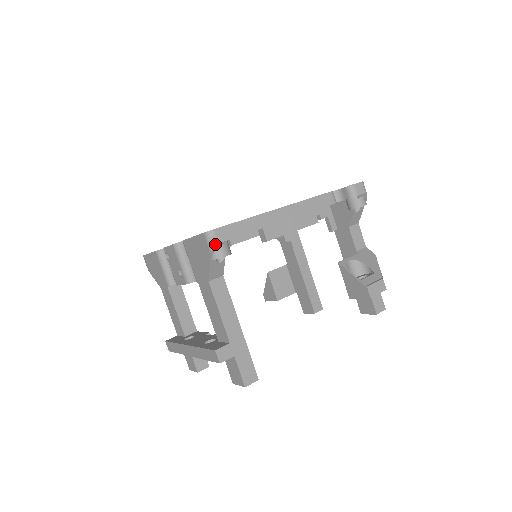
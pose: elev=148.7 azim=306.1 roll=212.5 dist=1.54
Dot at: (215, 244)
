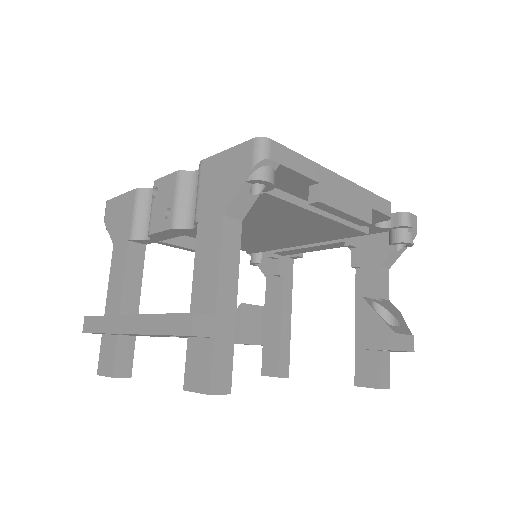
Dot at: (265, 157)
